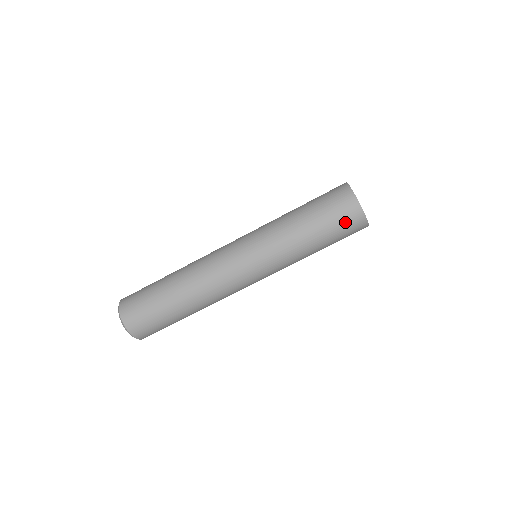
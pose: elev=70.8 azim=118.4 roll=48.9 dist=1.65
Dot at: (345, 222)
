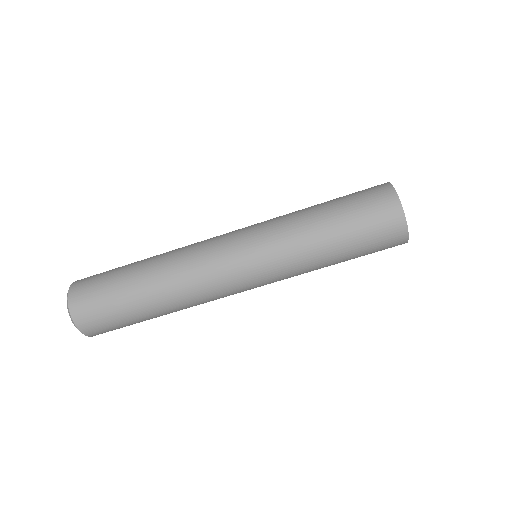
Dot at: (376, 217)
